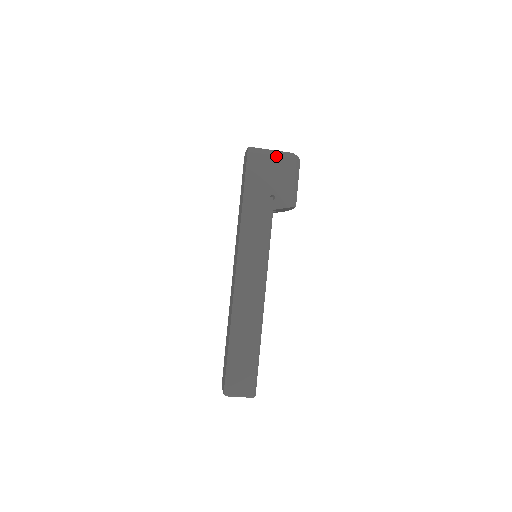
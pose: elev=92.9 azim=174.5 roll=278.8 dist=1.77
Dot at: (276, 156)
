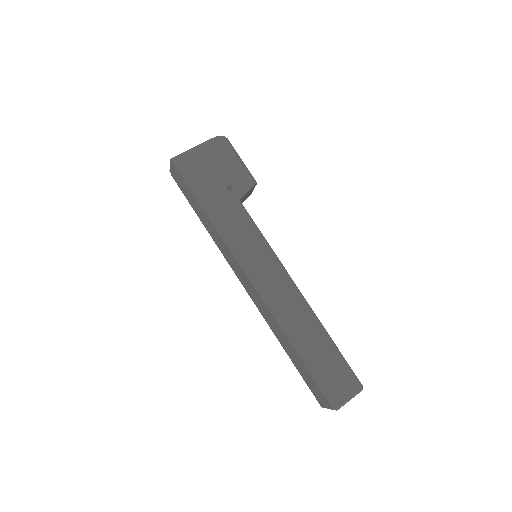
Dot at: (203, 149)
